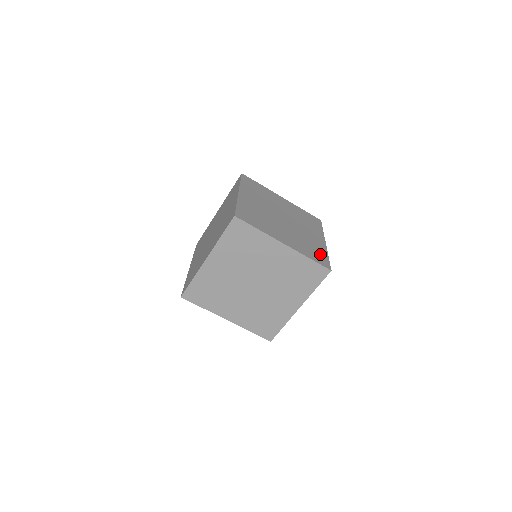
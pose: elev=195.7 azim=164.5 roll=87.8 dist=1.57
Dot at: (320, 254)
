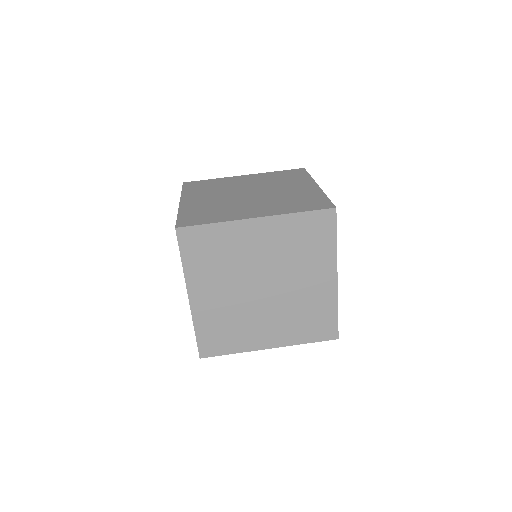
Dot at: (313, 200)
